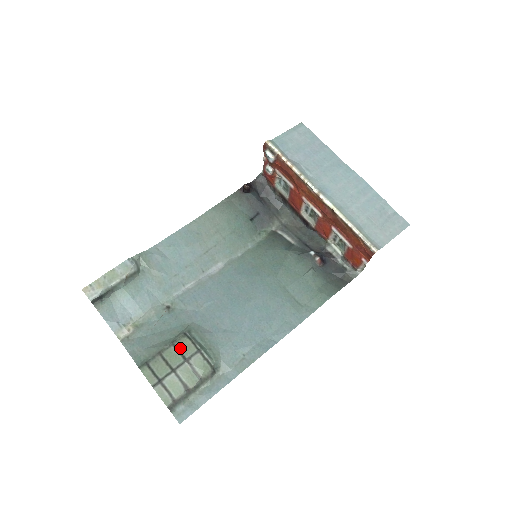
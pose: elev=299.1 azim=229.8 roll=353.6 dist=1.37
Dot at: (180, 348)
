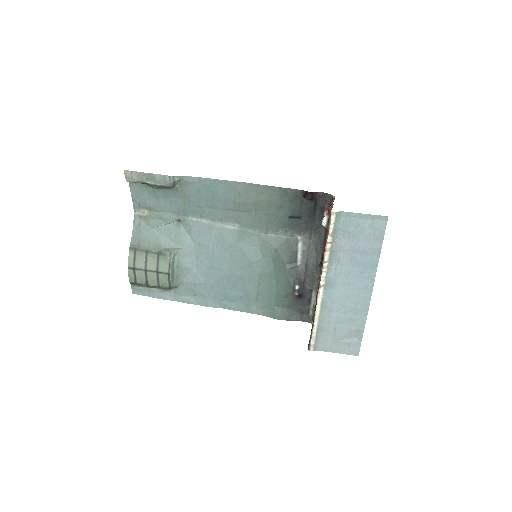
Dot at: (160, 261)
